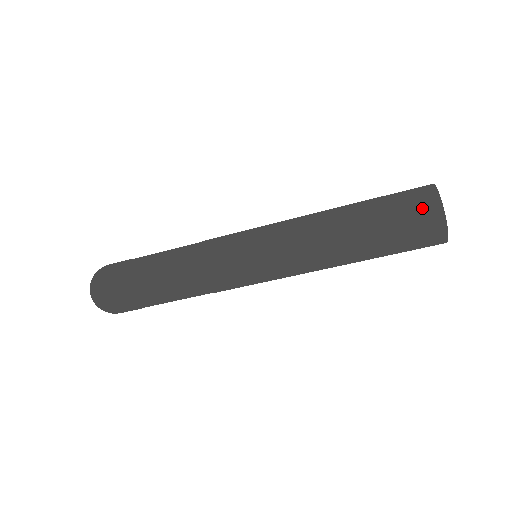
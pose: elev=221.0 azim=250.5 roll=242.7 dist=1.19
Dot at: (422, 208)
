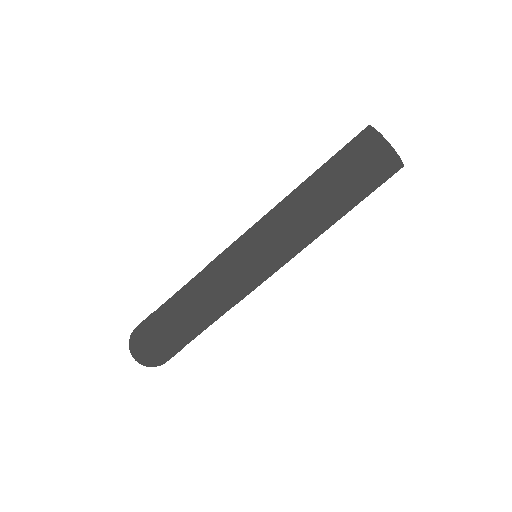
Dot at: occluded
